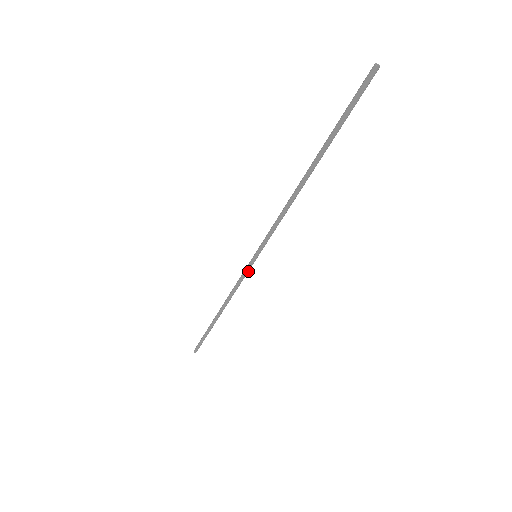
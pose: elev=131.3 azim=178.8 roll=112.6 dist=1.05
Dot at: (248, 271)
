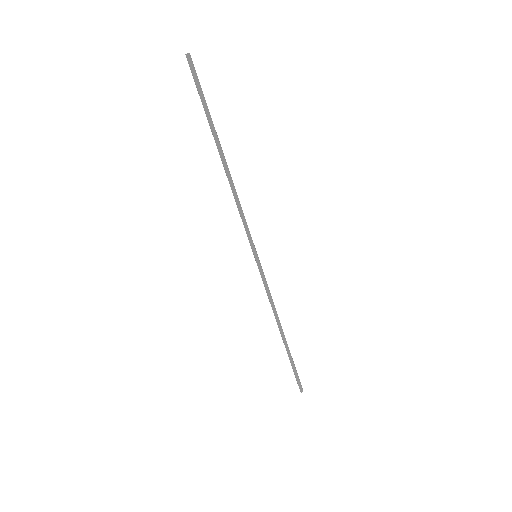
Dot at: (263, 274)
